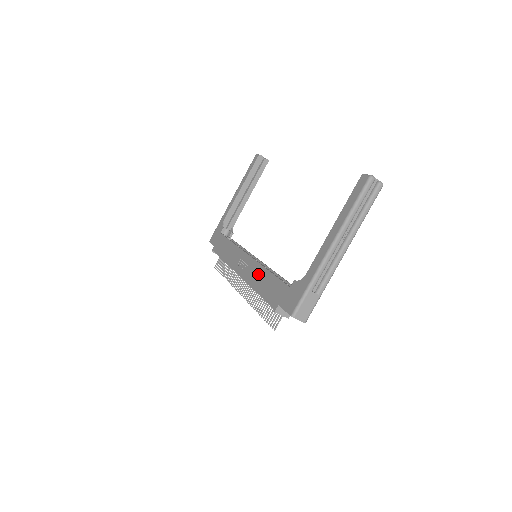
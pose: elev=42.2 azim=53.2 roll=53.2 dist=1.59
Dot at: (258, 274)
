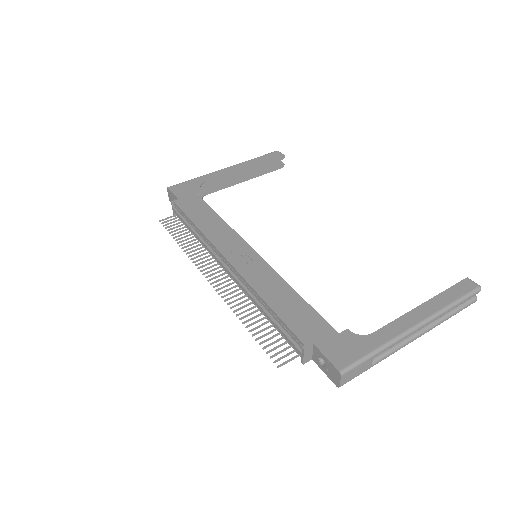
Dot at: (273, 283)
